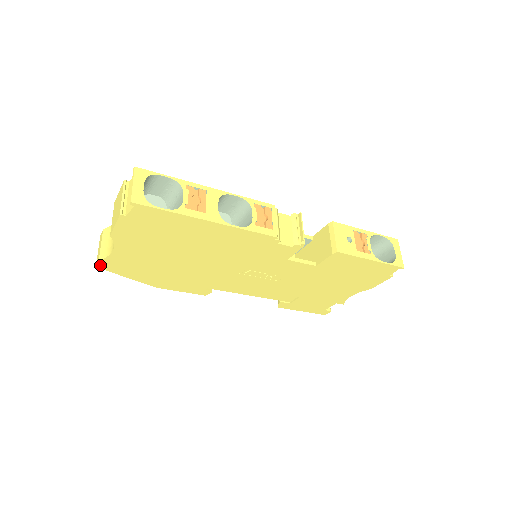
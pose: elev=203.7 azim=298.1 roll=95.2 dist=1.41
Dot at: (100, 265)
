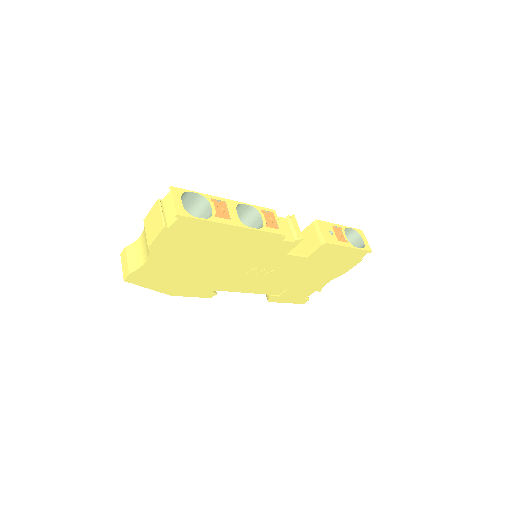
Dot at: (128, 279)
